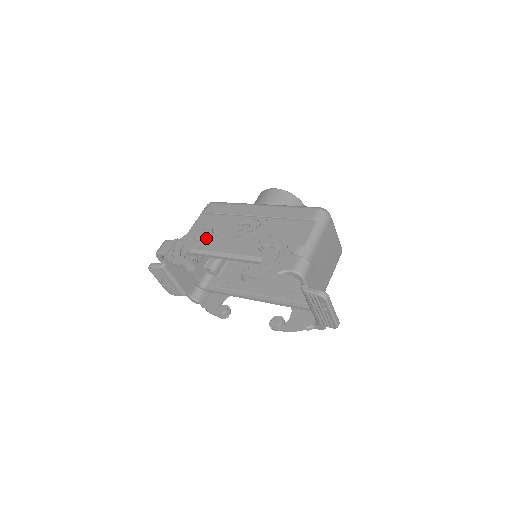
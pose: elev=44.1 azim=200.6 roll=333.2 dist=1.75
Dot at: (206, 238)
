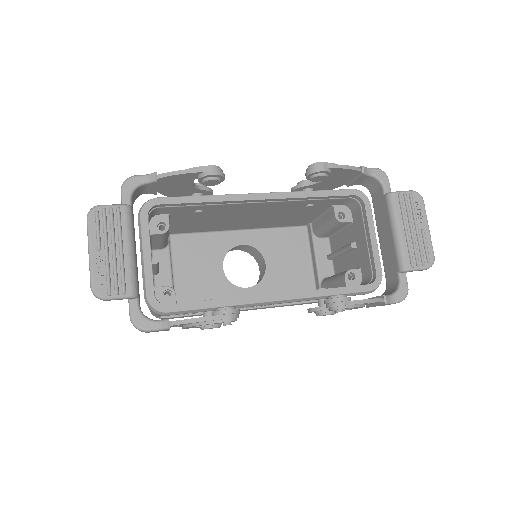
Dot at: (209, 189)
